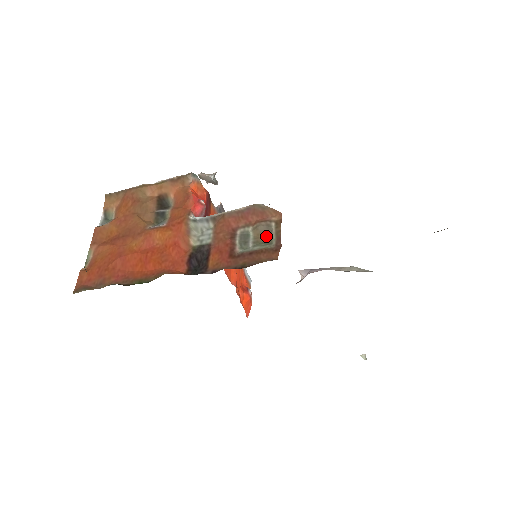
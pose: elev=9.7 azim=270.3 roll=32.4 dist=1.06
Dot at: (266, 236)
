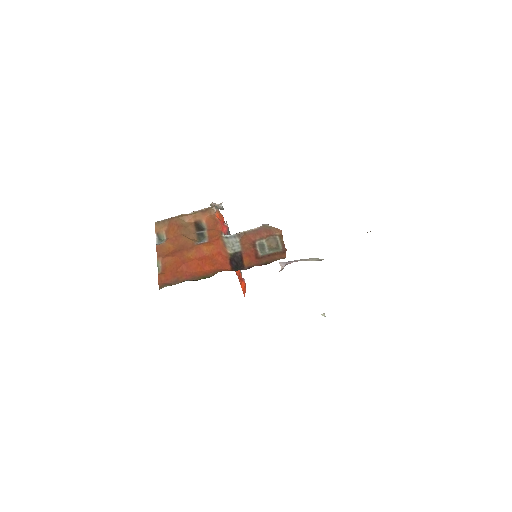
Dot at: (275, 244)
